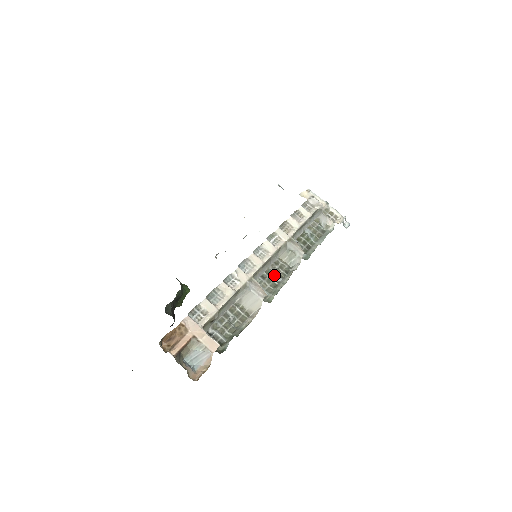
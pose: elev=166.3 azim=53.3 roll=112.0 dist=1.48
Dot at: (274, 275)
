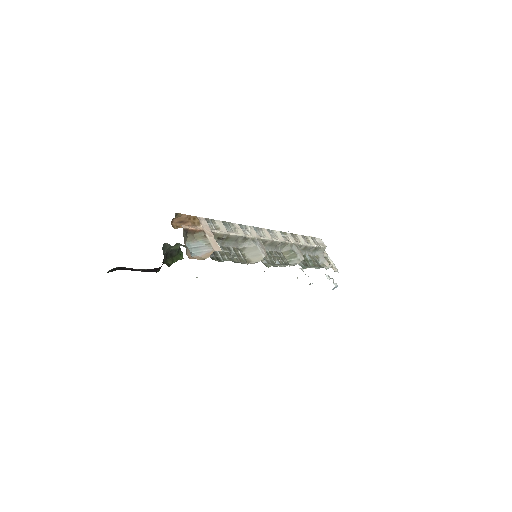
Dot at: (275, 257)
